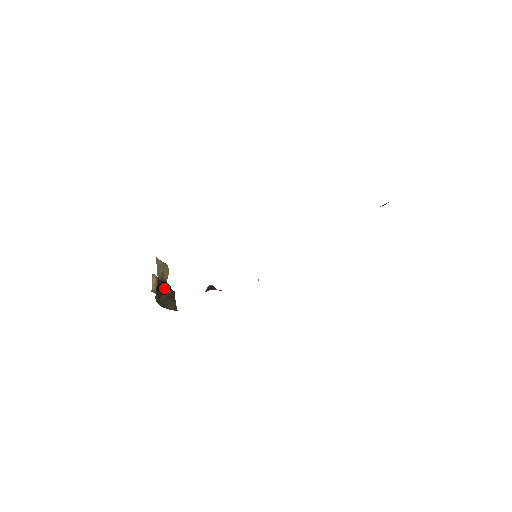
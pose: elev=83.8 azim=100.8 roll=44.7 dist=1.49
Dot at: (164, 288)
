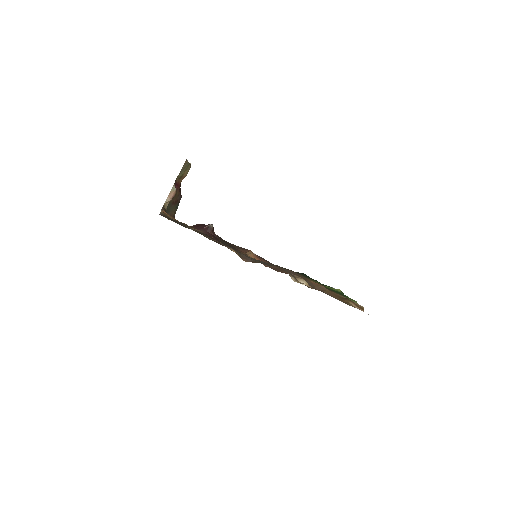
Dot at: (176, 192)
